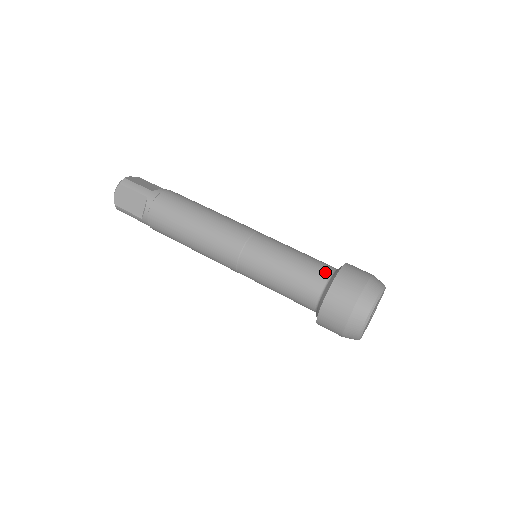
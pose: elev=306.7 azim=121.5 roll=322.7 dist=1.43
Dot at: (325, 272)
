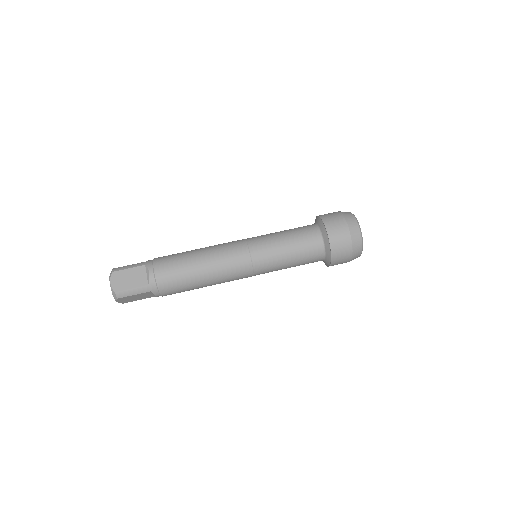
Dot at: (318, 247)
